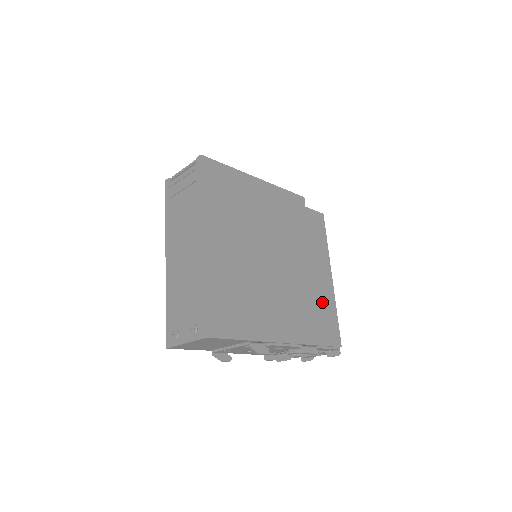
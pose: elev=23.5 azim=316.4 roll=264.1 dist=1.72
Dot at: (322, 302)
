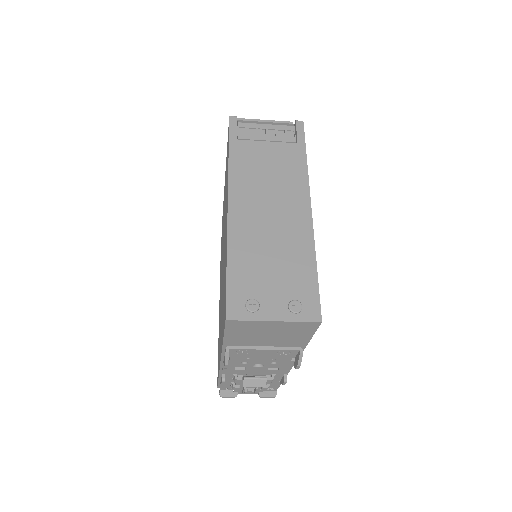
Dot at: occluded
